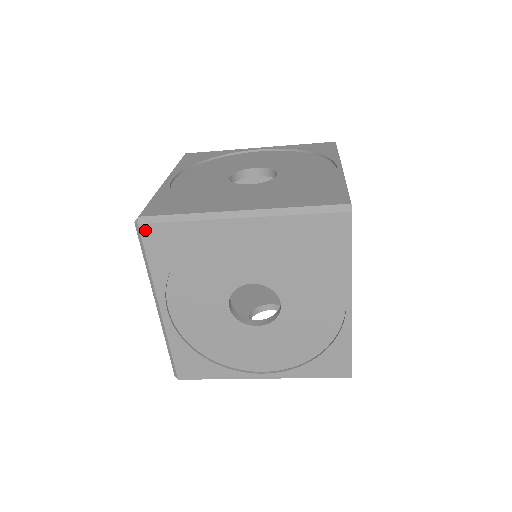
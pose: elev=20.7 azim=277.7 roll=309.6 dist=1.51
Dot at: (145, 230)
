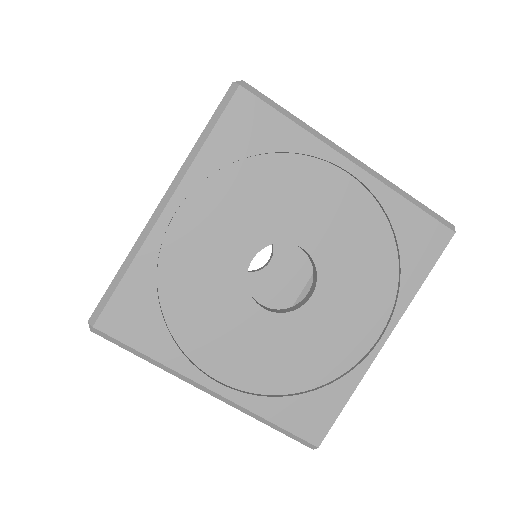
Dot at: (241, 97)
